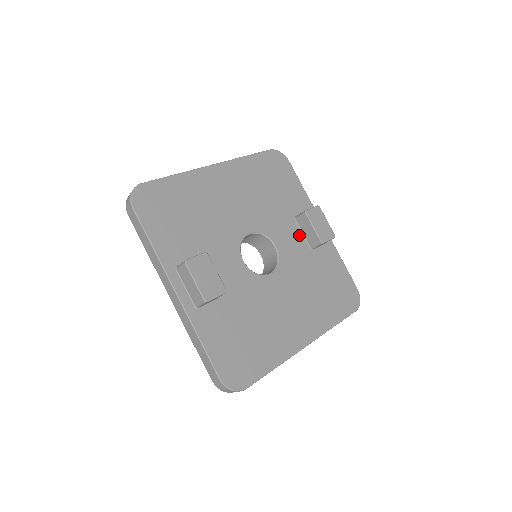
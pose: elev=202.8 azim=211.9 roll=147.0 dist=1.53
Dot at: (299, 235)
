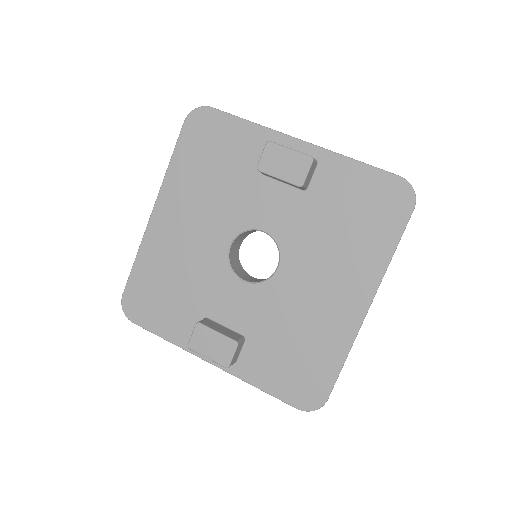
Dot at: (280, 189)
